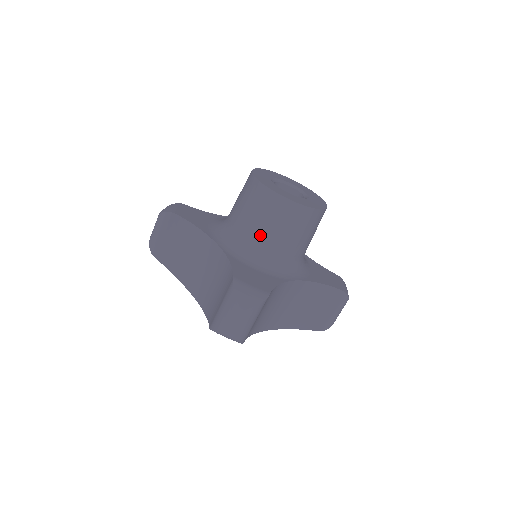
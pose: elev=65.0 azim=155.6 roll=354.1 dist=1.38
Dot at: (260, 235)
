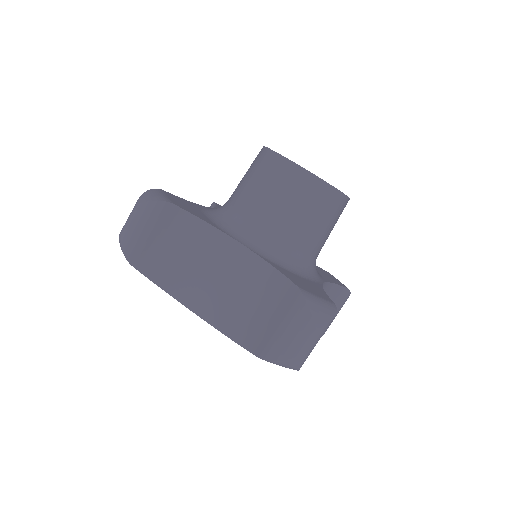
Dot at: (236, 192)
